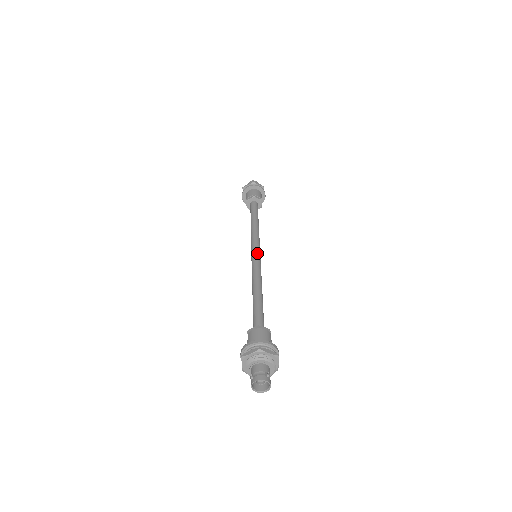
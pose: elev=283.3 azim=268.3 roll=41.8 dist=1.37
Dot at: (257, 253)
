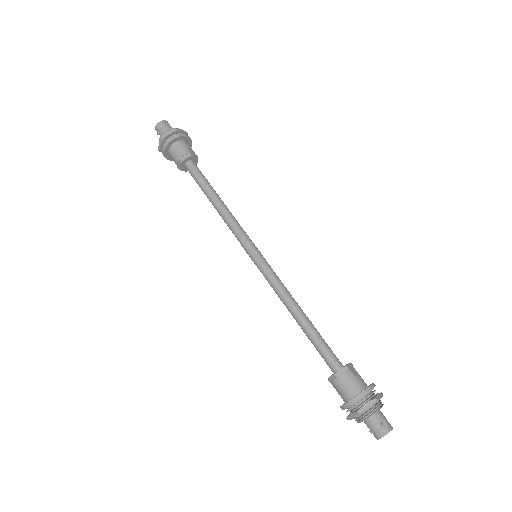
Dot at: (255, 257)
